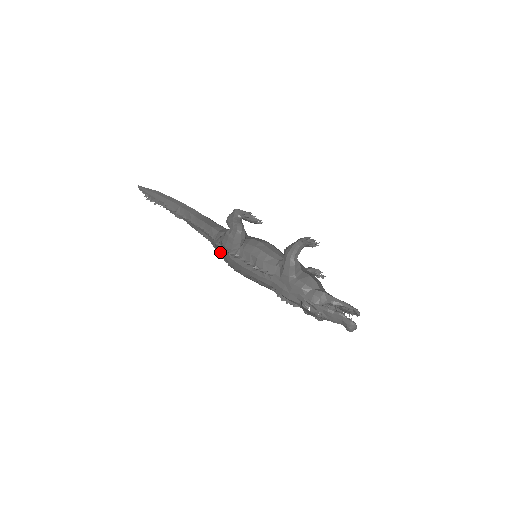
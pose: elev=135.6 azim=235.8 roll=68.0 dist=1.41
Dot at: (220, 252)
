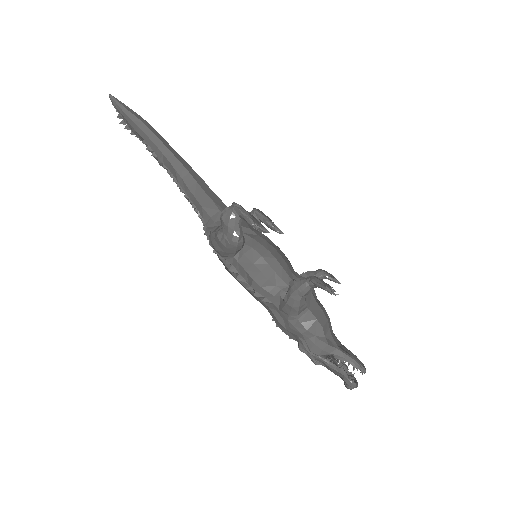
Dot at: occluded
